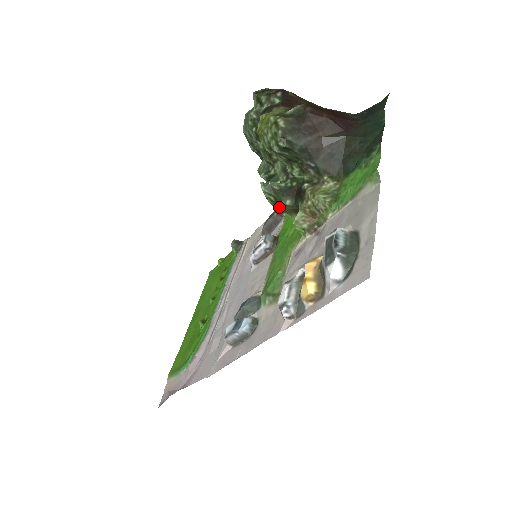
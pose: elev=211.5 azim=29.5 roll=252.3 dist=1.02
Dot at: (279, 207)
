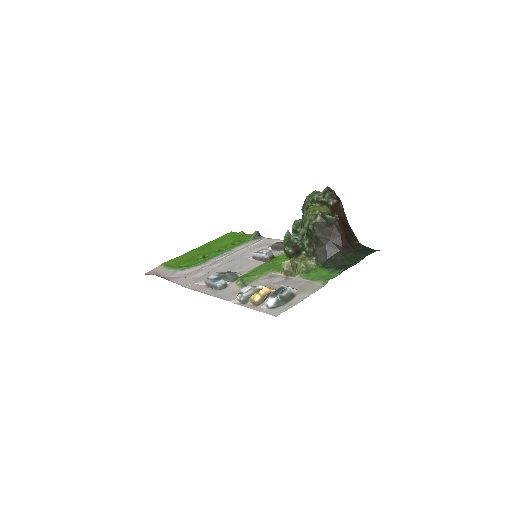
Dot at: (285, 248)
